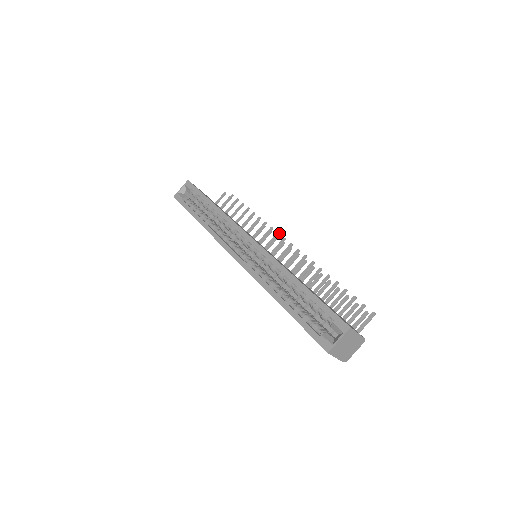
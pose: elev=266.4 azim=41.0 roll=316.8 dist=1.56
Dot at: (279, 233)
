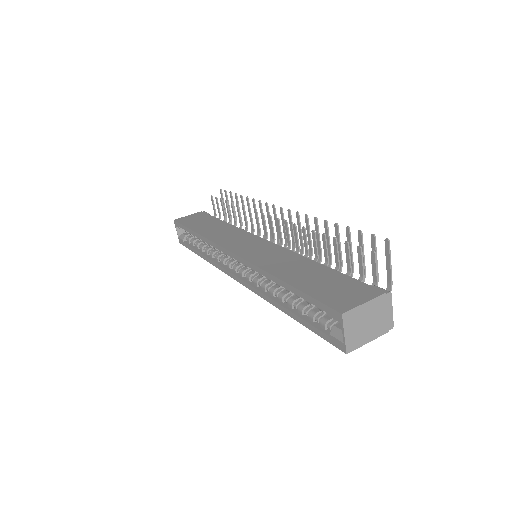
Dot at: (267, 203)
